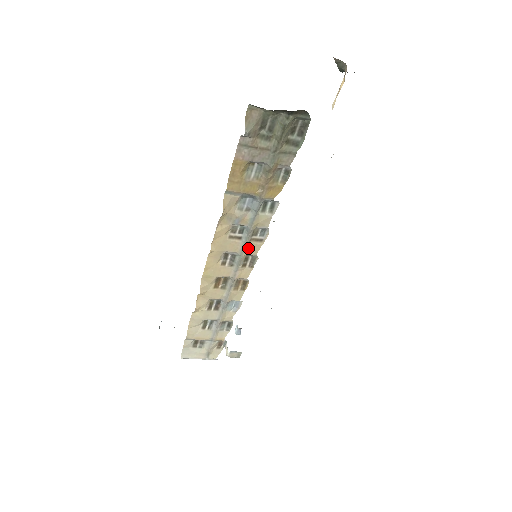
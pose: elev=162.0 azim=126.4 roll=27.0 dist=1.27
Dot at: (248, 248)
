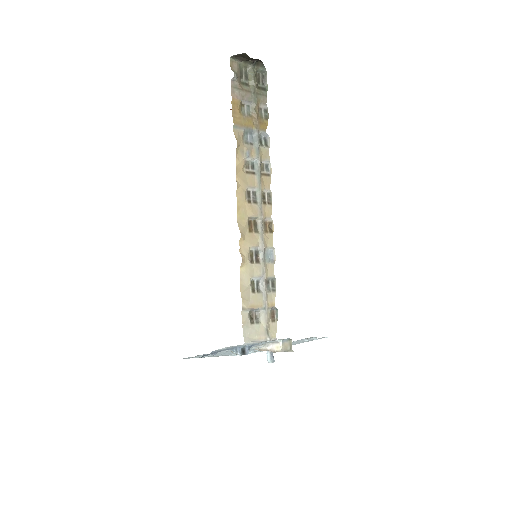
Dot at: (262, 182)
